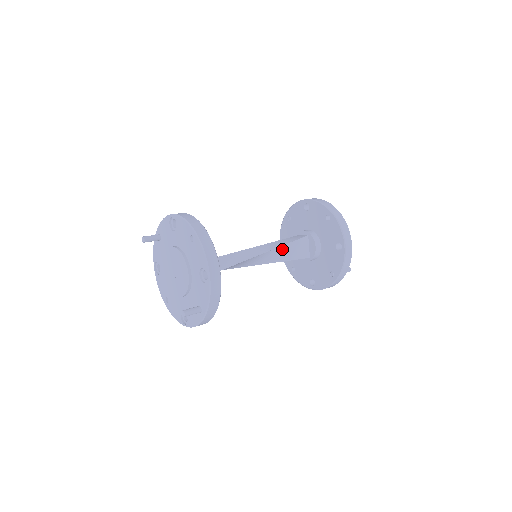
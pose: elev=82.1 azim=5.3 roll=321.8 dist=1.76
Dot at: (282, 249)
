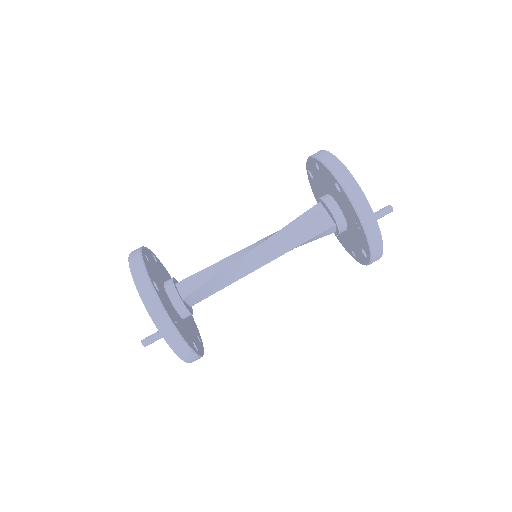
Dot at: (285, 233)
